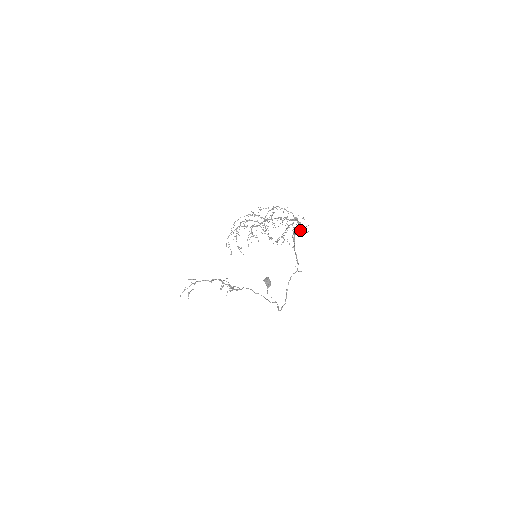
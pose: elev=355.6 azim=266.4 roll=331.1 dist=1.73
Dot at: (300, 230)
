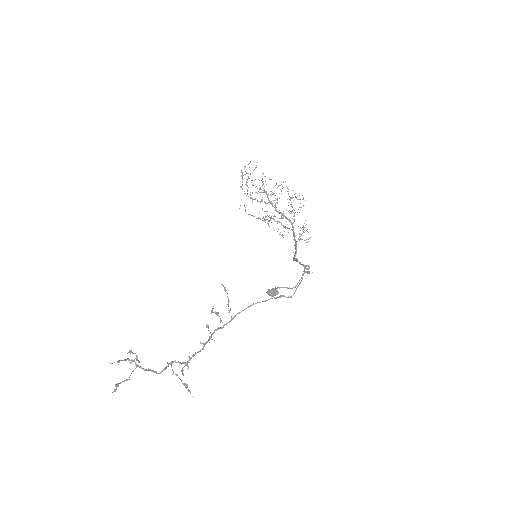
Dot at: occluded
